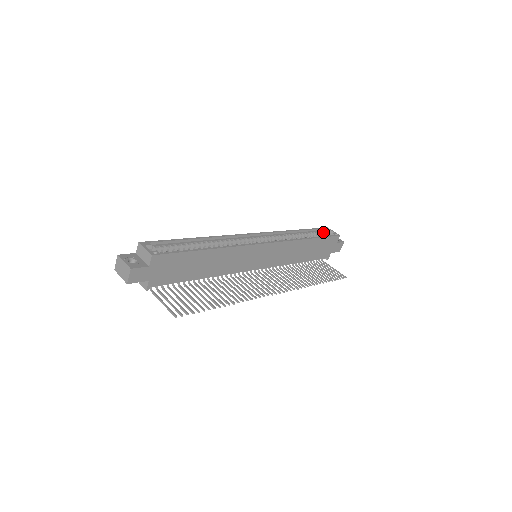
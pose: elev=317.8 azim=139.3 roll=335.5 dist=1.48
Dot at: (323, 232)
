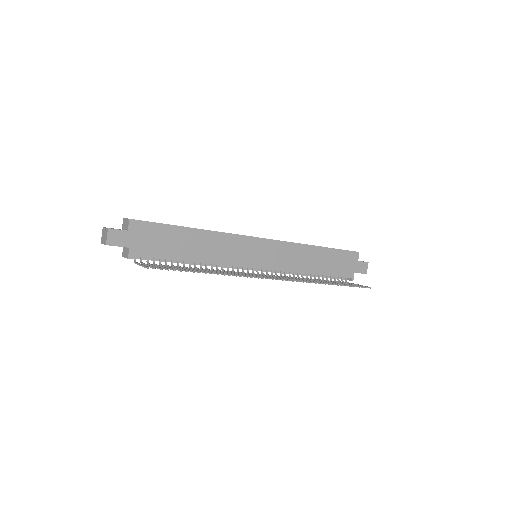
Dot at: occluded
